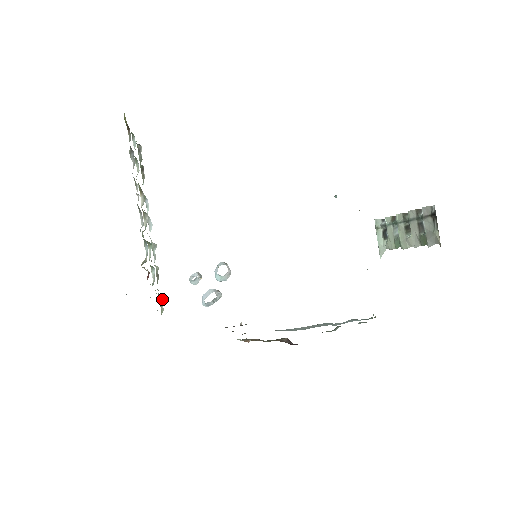
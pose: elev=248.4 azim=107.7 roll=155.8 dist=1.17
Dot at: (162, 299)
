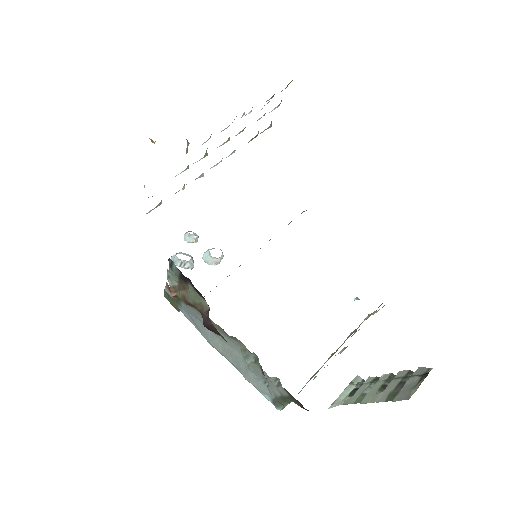
Dot at: (159, 205)
